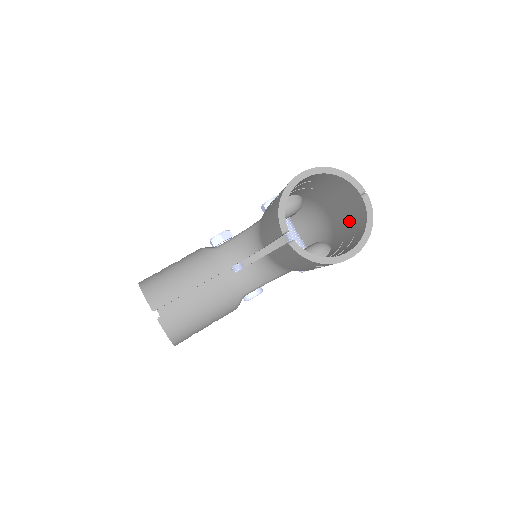
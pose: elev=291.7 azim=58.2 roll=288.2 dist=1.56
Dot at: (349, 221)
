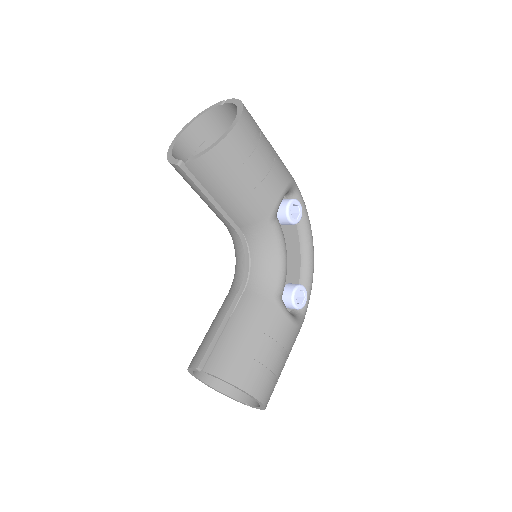
Dot at: occluded
